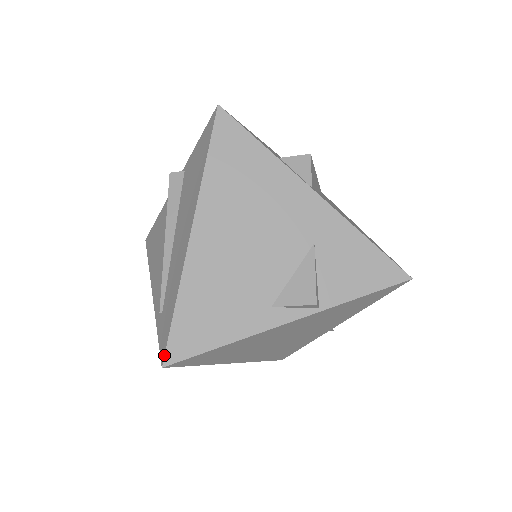
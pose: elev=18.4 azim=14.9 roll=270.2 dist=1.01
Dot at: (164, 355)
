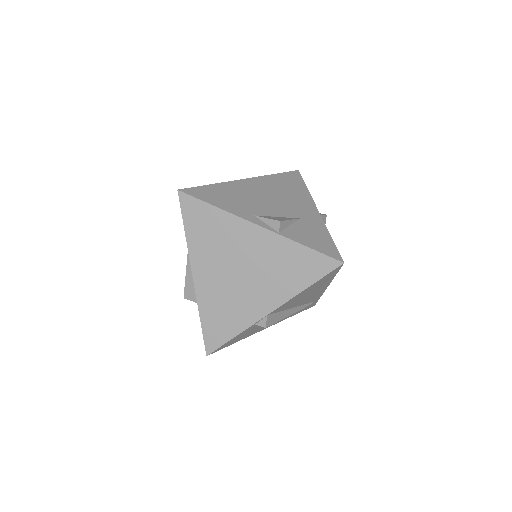
Dot at: (184, 188)
